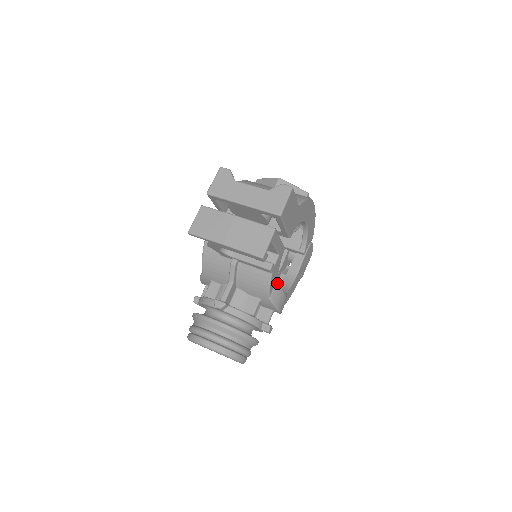
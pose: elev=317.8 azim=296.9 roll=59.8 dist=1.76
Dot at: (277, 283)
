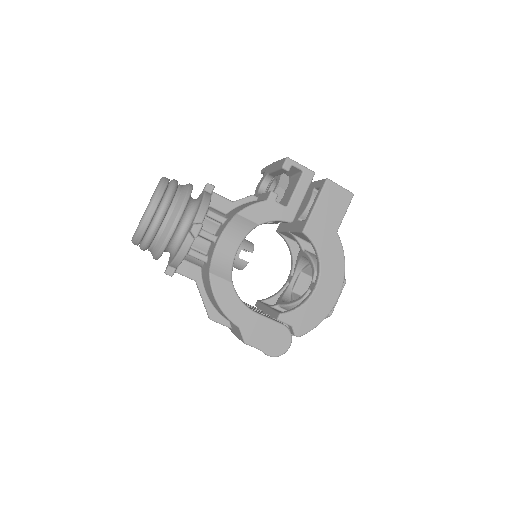
Dot at: (253, 224)
